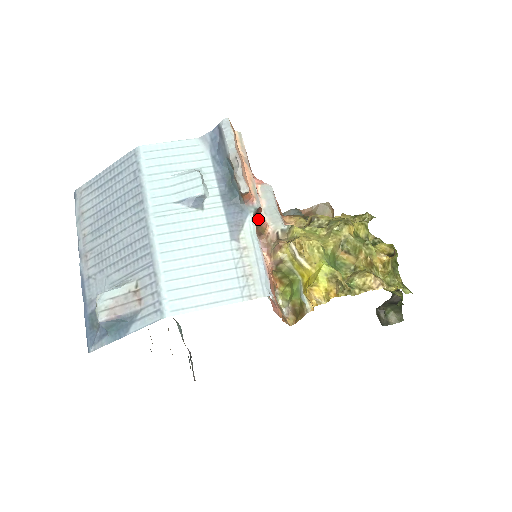
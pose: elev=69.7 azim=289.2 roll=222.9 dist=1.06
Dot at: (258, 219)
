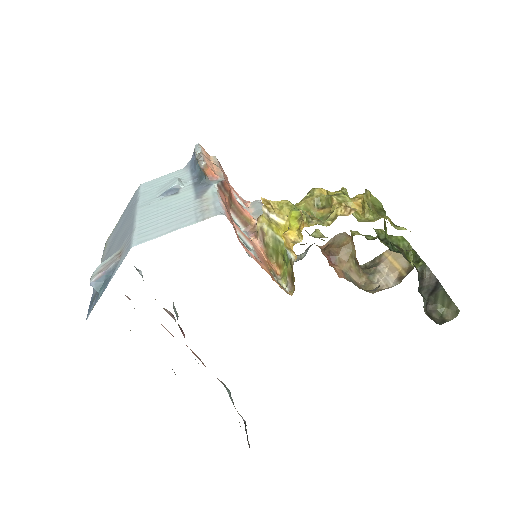
Dot at: (235, 204)
